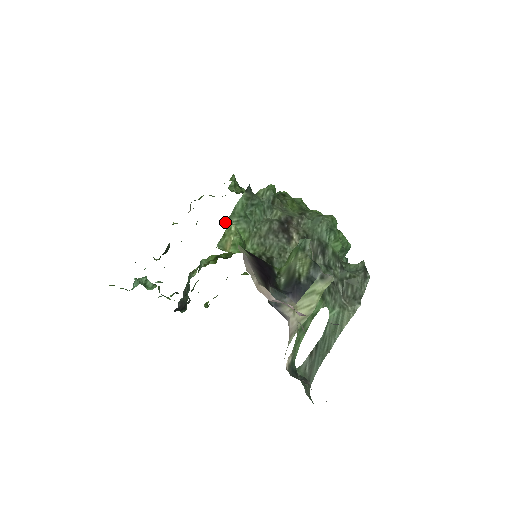
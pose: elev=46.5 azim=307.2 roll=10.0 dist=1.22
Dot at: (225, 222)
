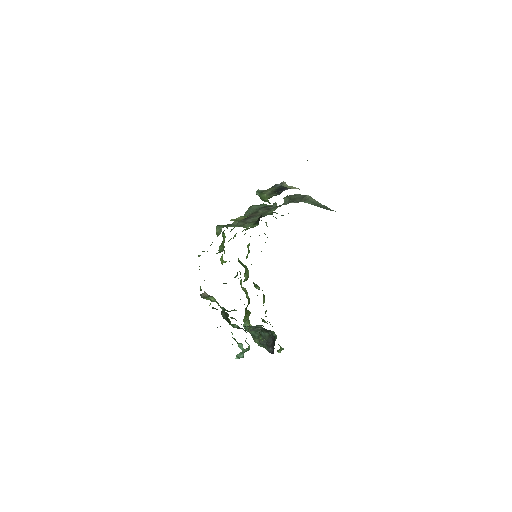
Dot at: occluded
